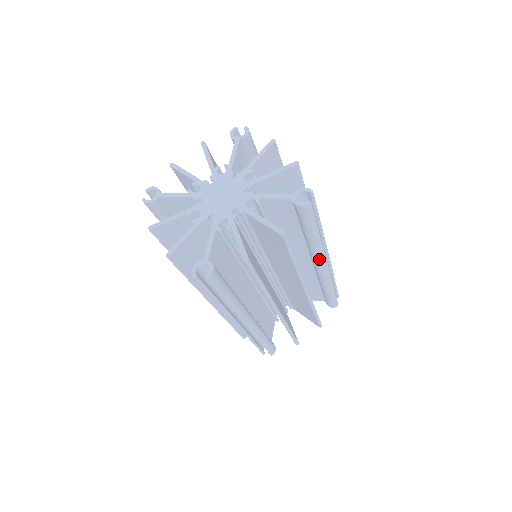
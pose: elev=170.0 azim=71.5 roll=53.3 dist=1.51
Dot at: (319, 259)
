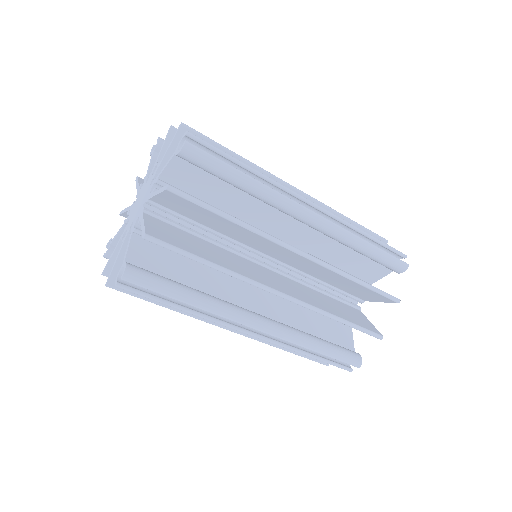
Dot at: (290, 209)
